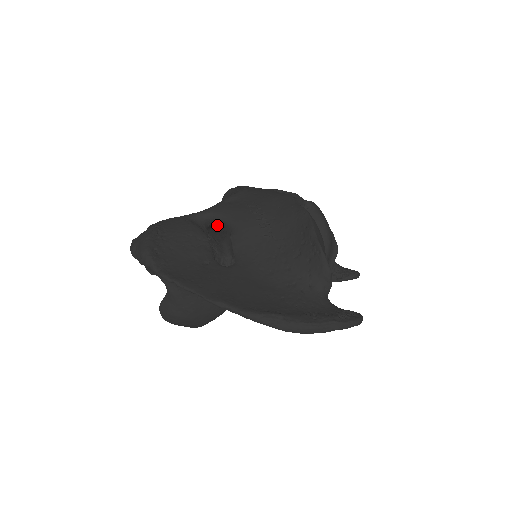
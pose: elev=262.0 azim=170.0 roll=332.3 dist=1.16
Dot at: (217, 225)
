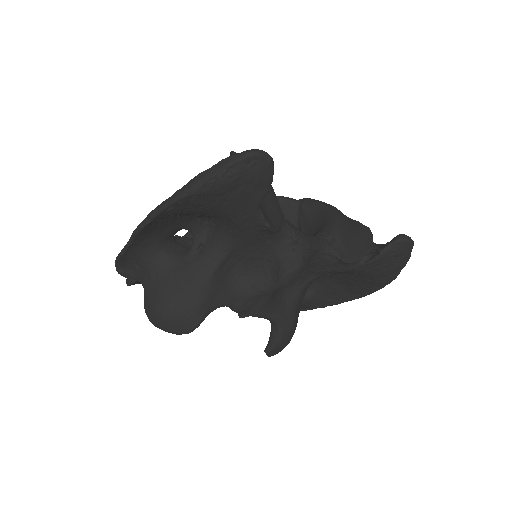
Dot at: occluded
